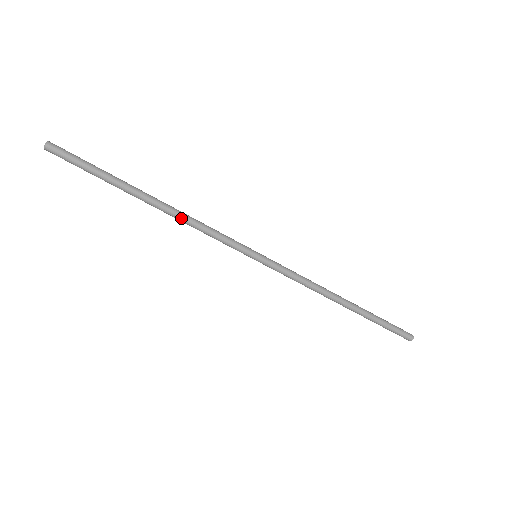
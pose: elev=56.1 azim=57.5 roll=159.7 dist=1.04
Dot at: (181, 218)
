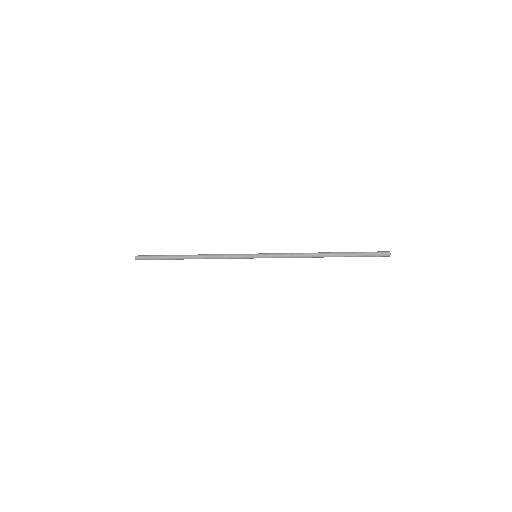
Dot at: occluded
